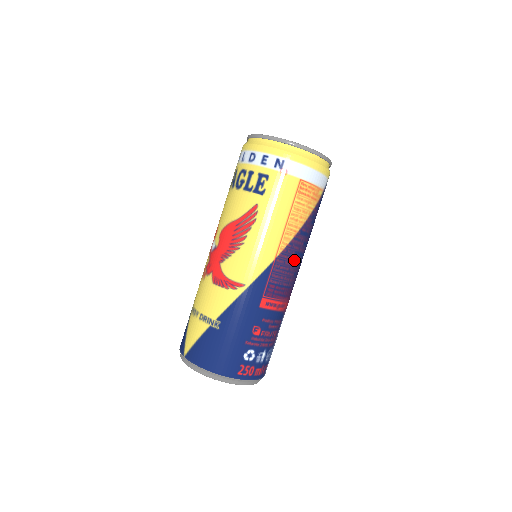
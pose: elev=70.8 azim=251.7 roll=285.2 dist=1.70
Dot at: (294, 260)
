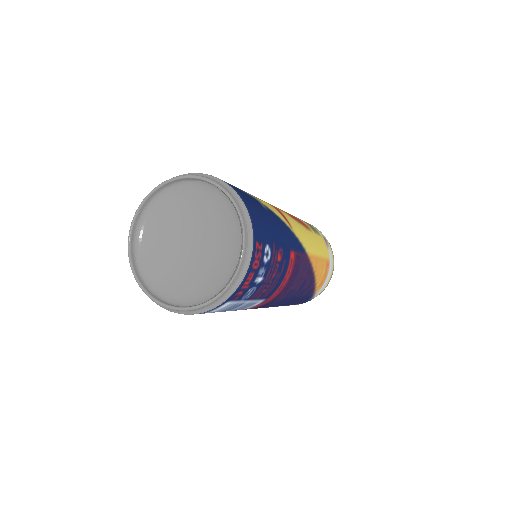
Dot at: (302, 282)
